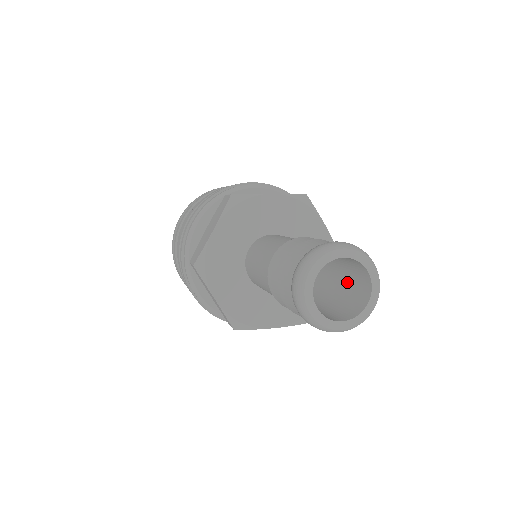
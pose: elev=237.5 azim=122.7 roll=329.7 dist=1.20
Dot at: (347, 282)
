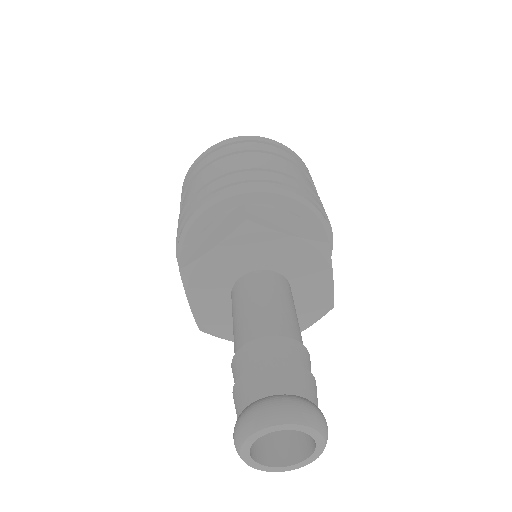
Dot at: occluded
